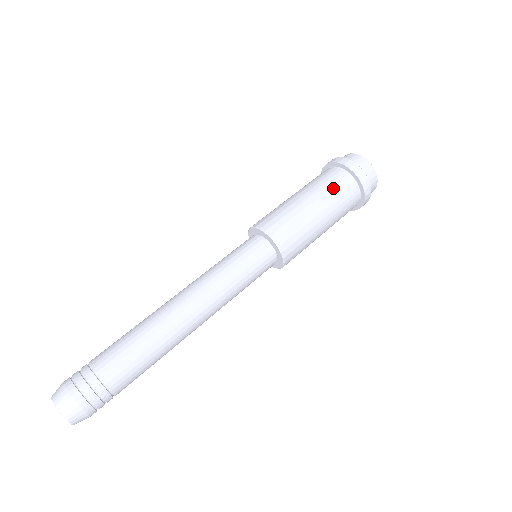
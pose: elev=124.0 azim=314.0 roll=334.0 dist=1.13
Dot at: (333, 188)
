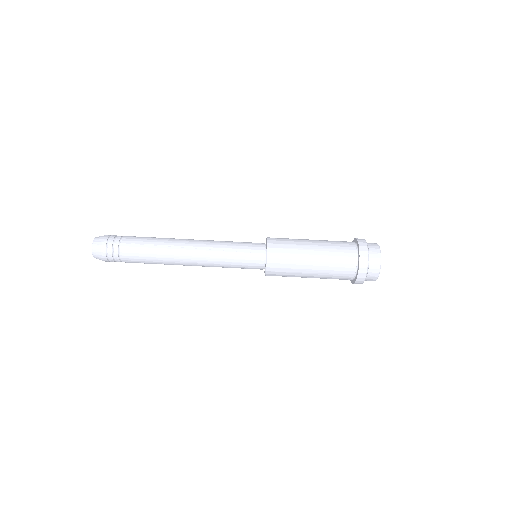
Dot at: (333, 278)
